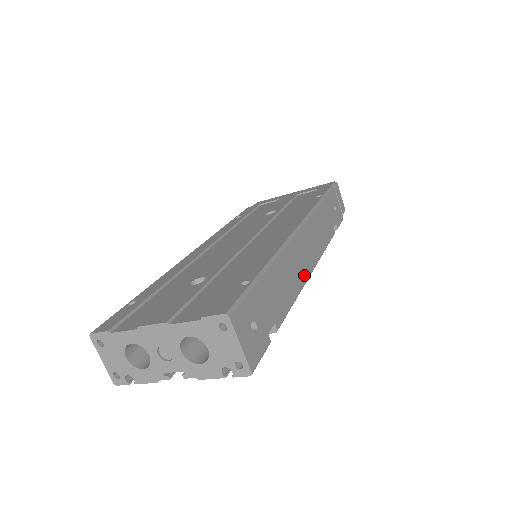
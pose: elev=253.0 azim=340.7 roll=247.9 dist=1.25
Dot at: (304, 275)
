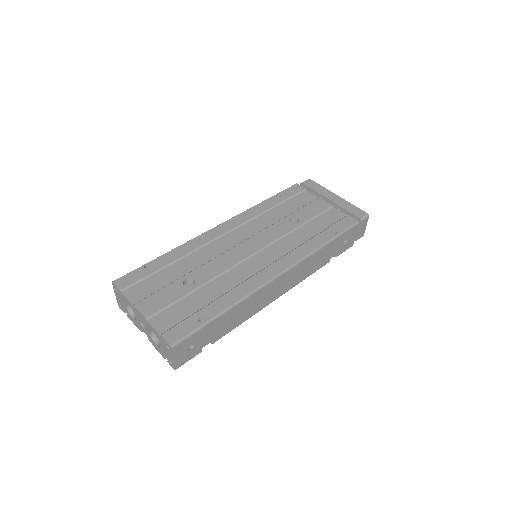
Dot at: (265, 304)
